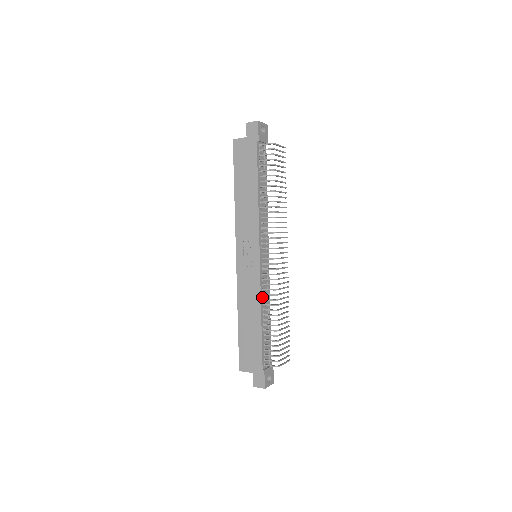
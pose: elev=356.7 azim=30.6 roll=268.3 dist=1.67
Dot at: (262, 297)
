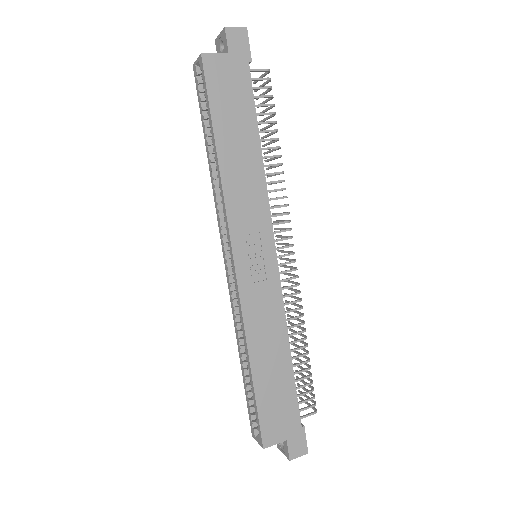
Dot at: (283, 317)
